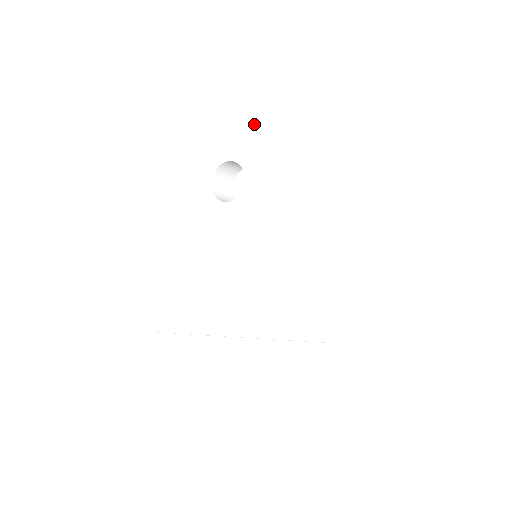
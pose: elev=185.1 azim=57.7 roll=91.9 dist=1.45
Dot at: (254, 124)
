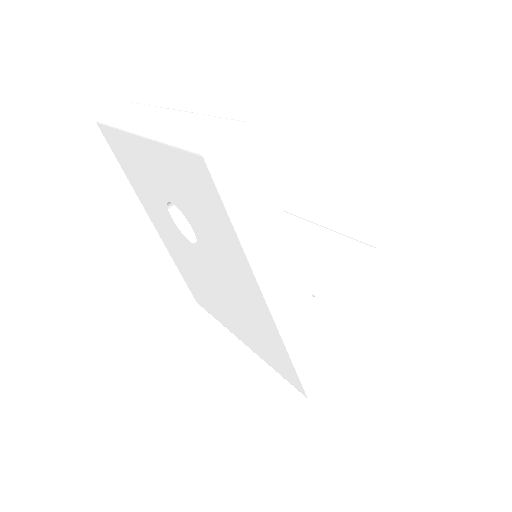
Dot at: (171, 177)
